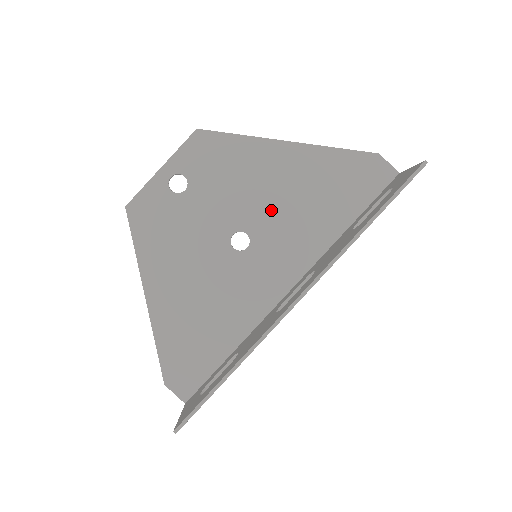
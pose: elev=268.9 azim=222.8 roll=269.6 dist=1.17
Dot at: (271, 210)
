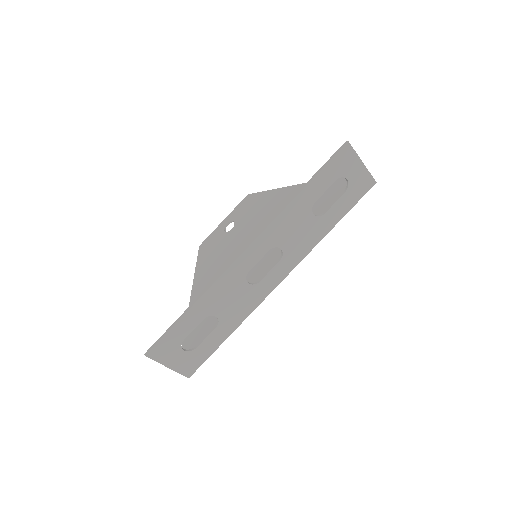
Dot at: occluded
